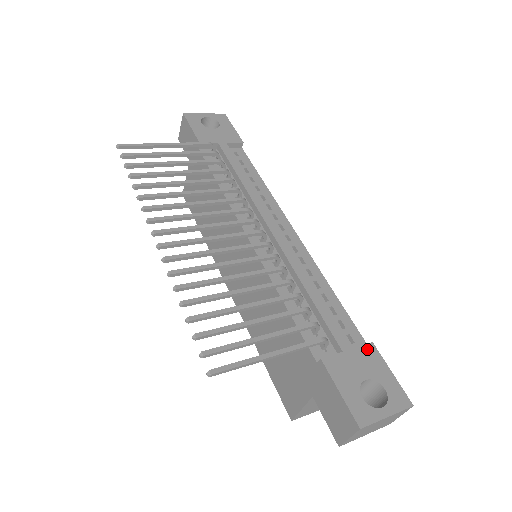
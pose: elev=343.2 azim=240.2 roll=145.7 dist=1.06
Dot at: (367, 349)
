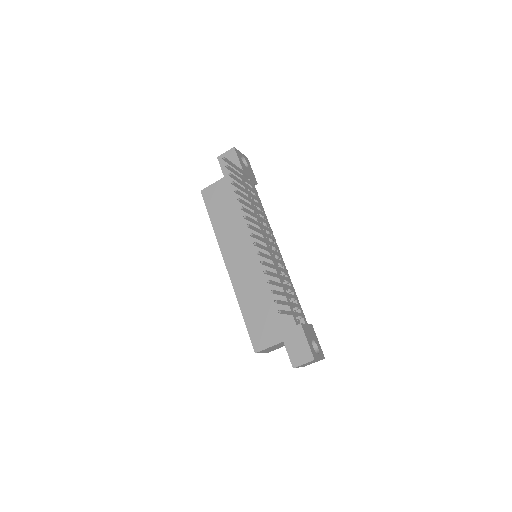
Dot at: (311, 327)
